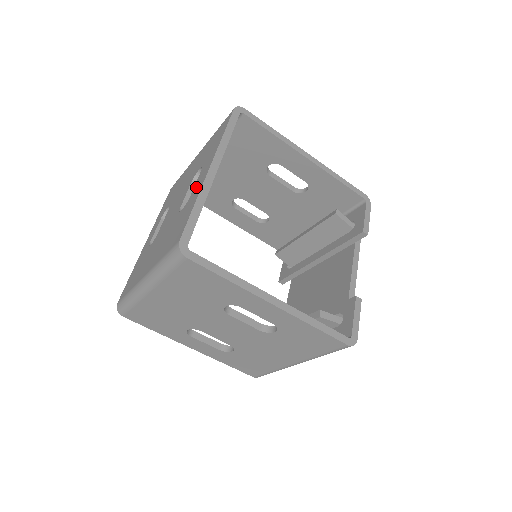
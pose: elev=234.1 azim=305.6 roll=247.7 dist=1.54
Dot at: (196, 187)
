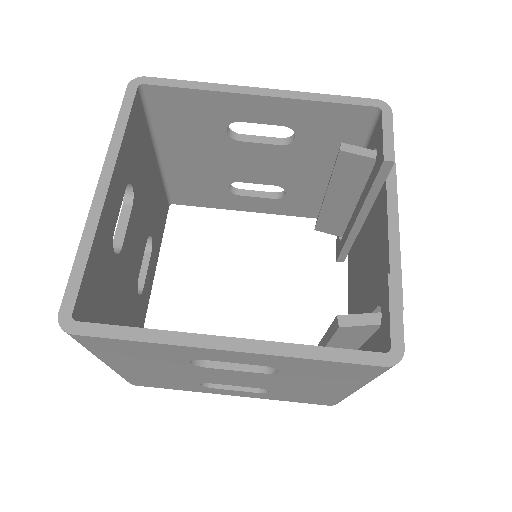
Dot at: occluded
